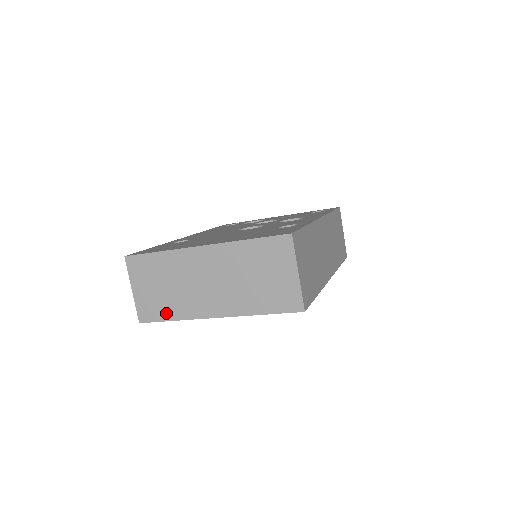
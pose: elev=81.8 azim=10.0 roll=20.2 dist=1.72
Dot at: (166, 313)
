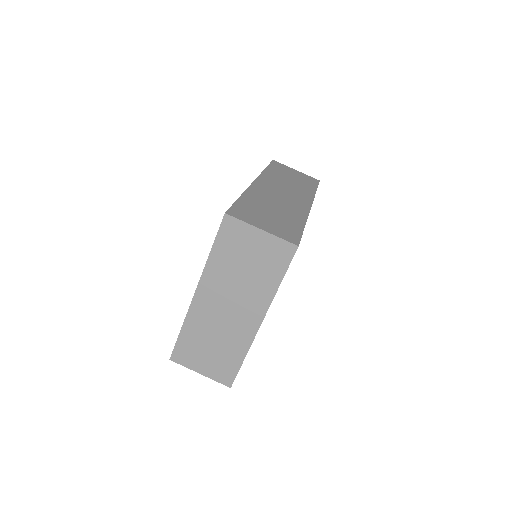
Dot at: (234, 361)
